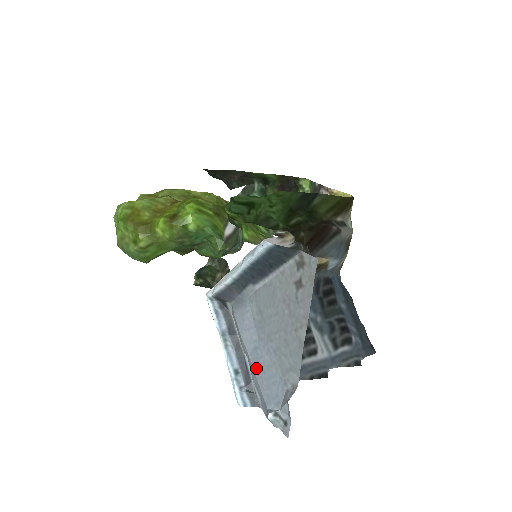
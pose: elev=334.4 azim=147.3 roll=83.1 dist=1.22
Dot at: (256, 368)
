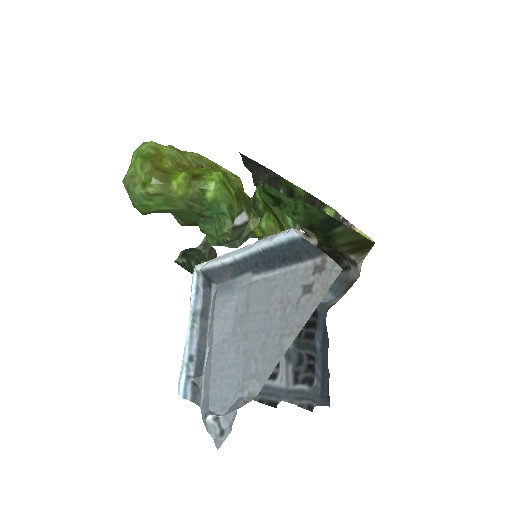
Dot at: (215, 362)
